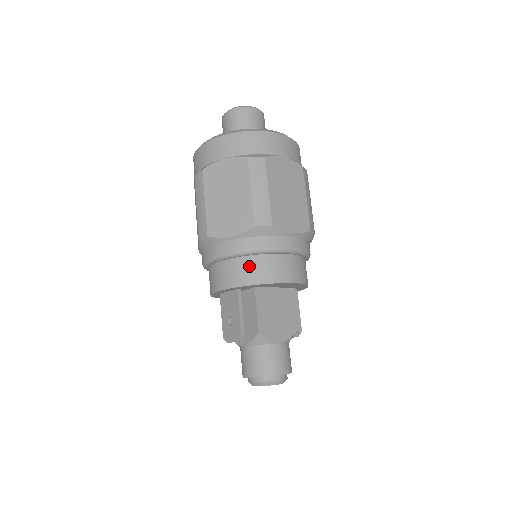
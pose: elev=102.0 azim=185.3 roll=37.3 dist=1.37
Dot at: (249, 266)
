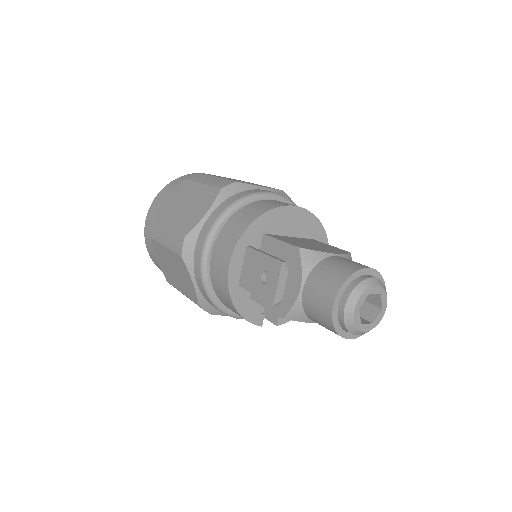
Dot at: (240, 216)
